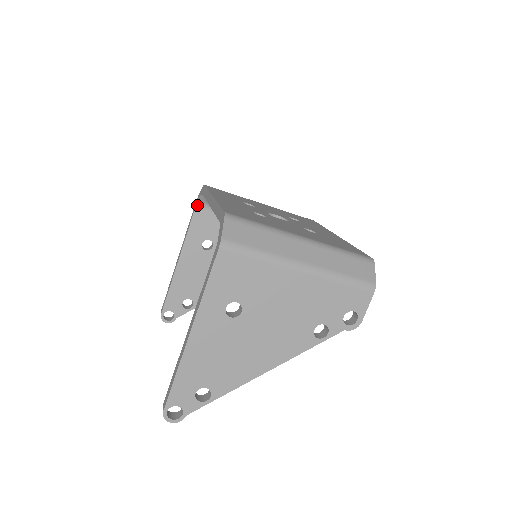
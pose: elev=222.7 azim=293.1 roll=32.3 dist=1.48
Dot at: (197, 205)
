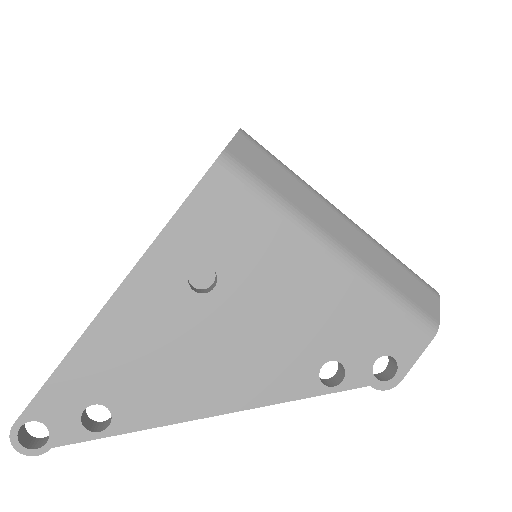
Dot at: occluded
